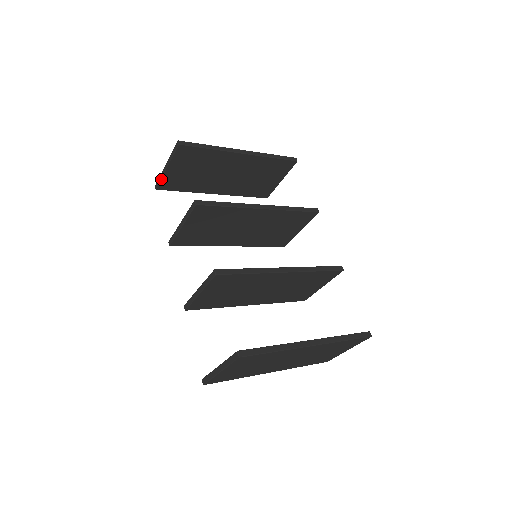
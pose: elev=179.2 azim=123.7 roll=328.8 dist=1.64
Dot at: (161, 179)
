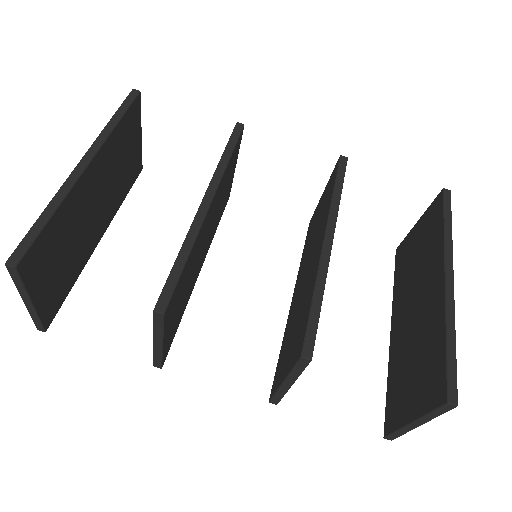
Dot at: (39, 319)
